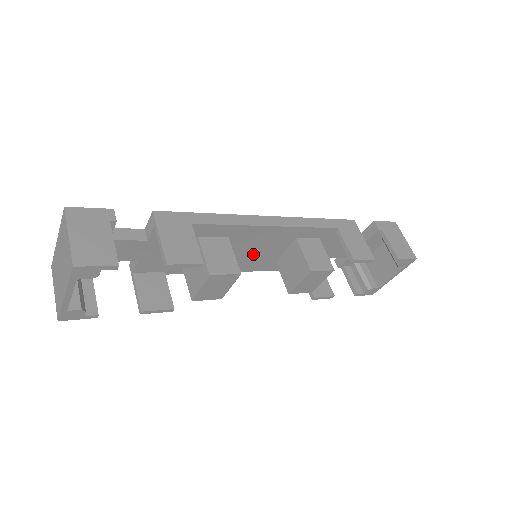
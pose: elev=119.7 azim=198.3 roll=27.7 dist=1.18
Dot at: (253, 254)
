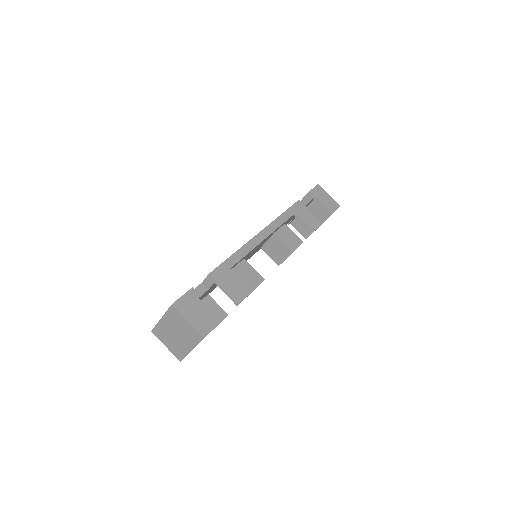
Dot at: (251, 254)
